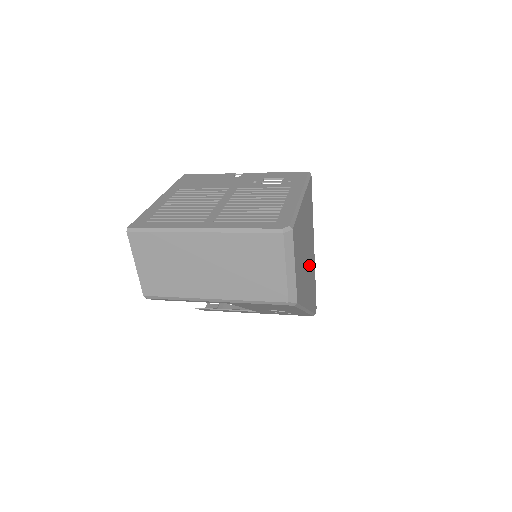
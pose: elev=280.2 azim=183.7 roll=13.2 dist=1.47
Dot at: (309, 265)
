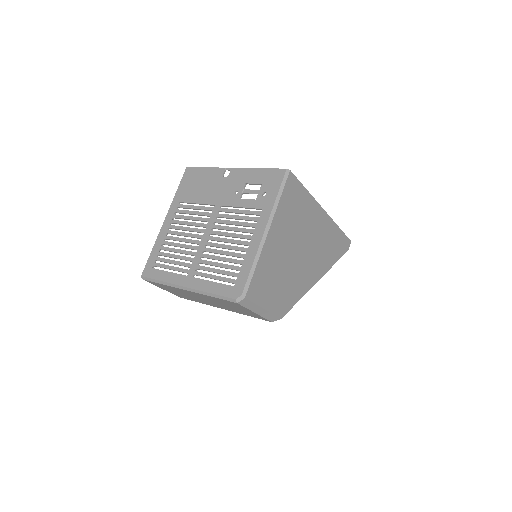
Dot at: (311, 247)
